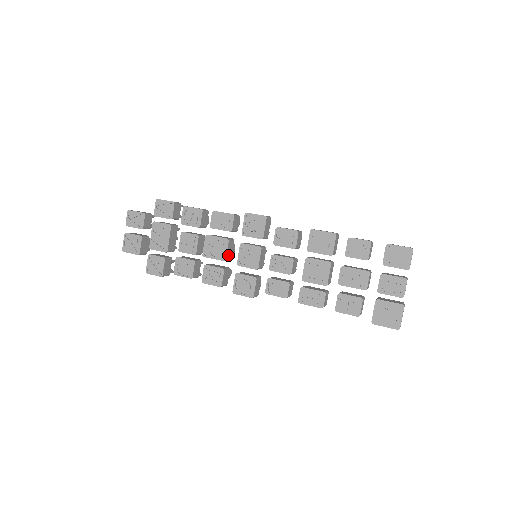
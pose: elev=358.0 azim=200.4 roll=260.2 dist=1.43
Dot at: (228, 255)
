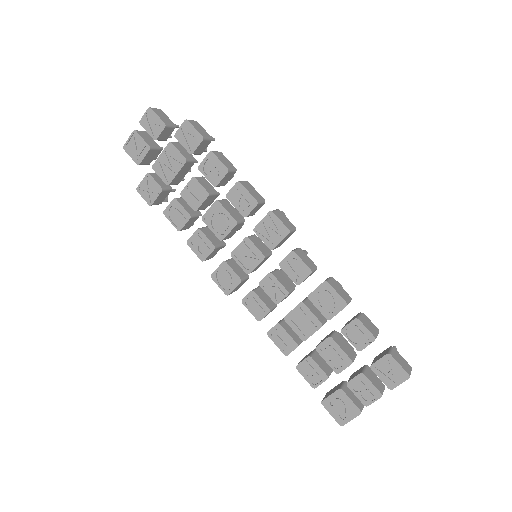
Dot at: (228, 235)
